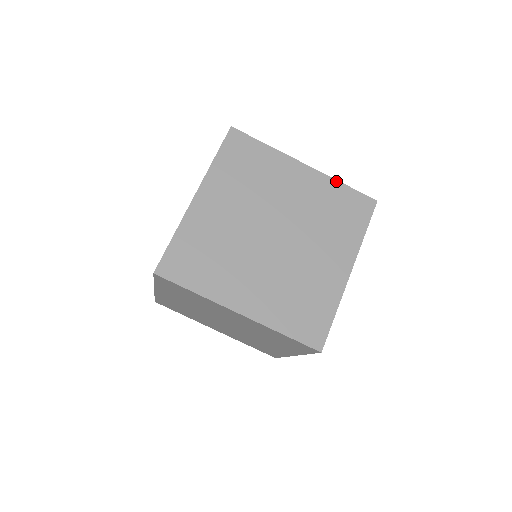
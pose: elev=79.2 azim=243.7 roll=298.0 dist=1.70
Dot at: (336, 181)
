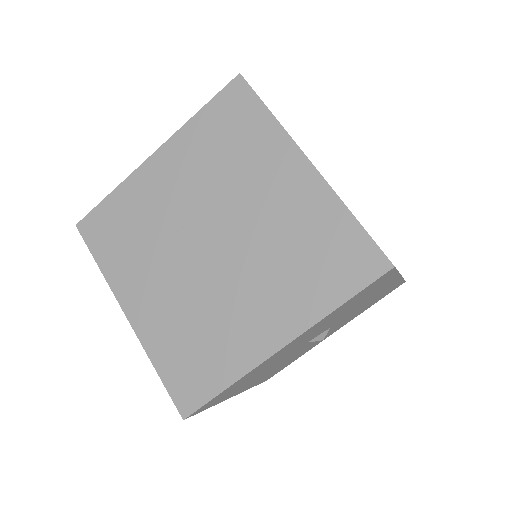
Dot at: (343, 205)
